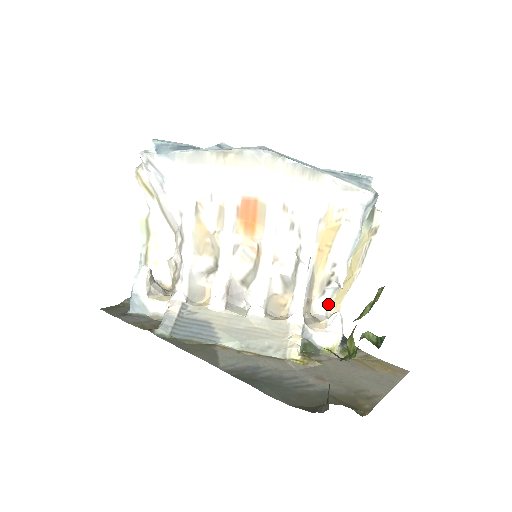
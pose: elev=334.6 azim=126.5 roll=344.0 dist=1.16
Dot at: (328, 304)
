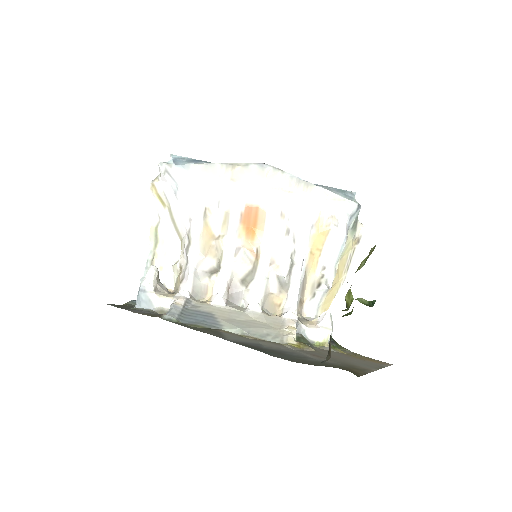
Dot at: (318, 308)
